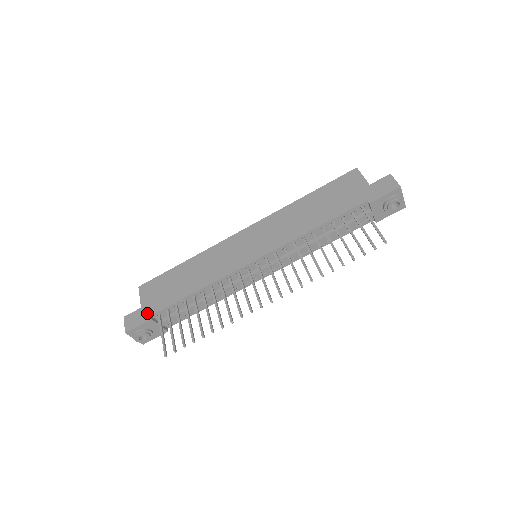
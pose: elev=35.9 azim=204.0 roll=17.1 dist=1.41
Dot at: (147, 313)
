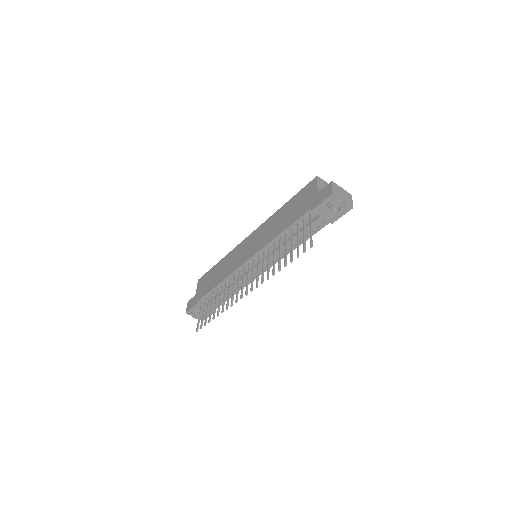
Dot at: (196, 300)
